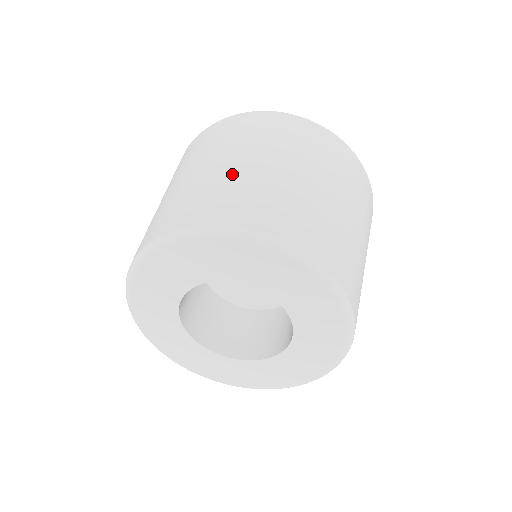
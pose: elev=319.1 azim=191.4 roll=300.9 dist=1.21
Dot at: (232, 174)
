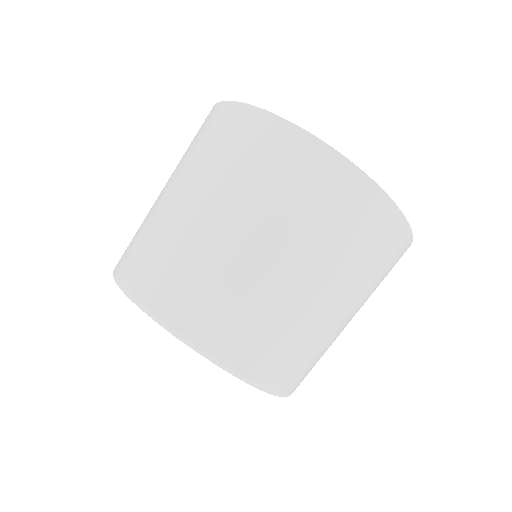
Dot at: (264, 284)
